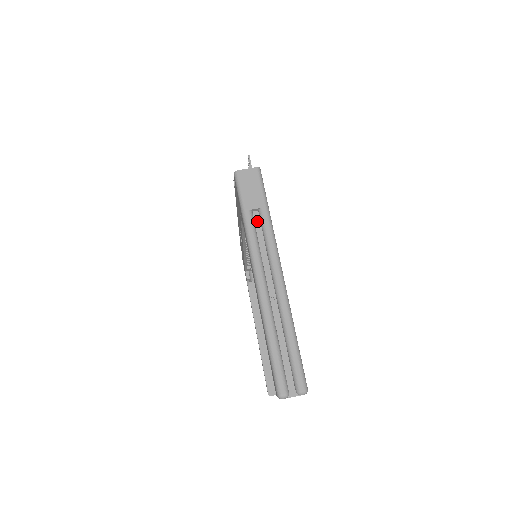
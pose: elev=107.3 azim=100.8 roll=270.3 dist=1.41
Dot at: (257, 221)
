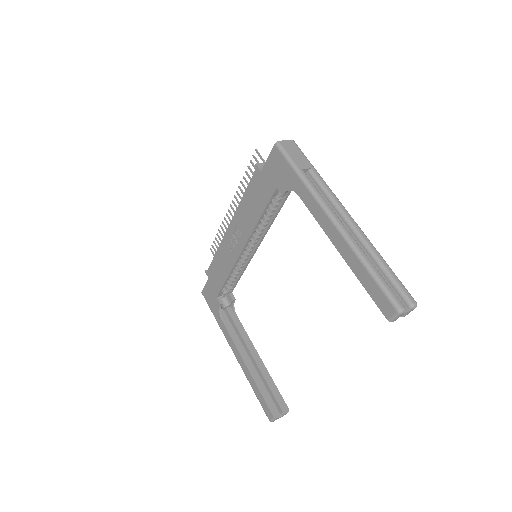
Dot at: occluded
